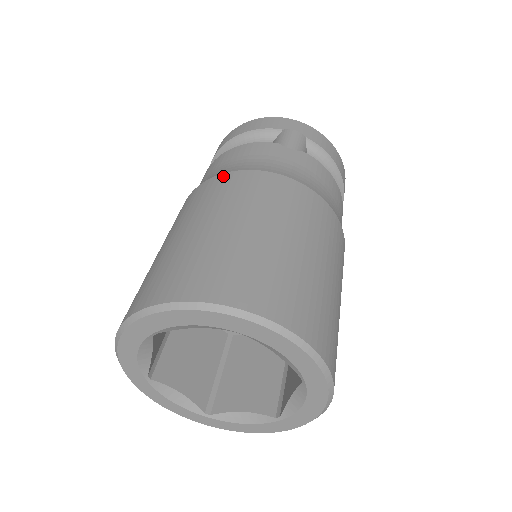
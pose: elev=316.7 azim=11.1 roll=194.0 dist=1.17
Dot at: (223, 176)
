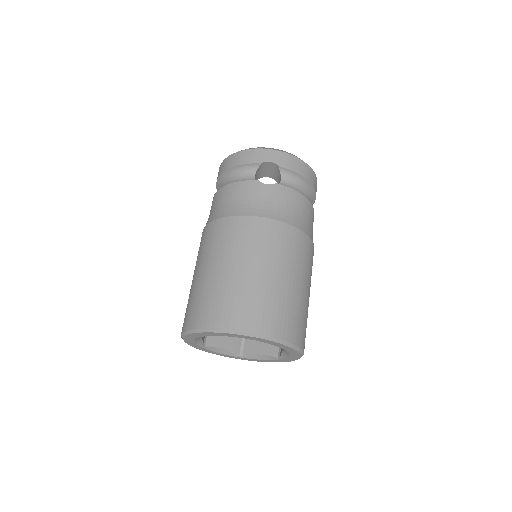
Dot at: (223, 221)
